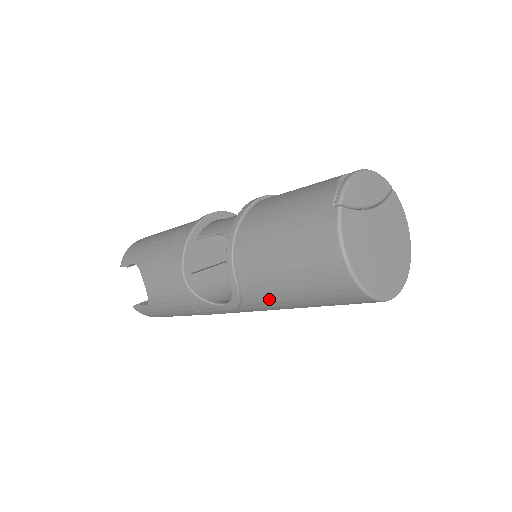
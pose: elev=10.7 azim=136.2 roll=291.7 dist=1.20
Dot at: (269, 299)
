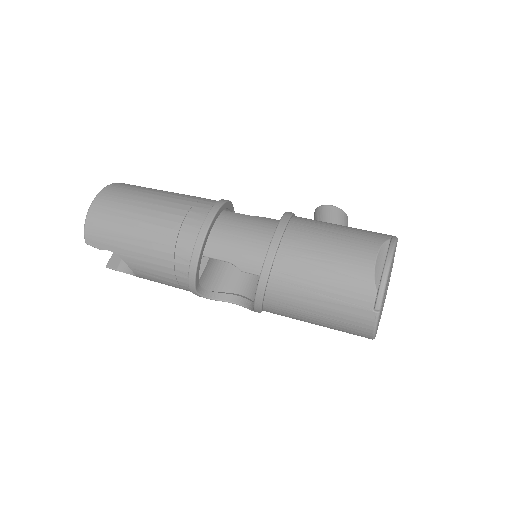
Dot at: occluded
